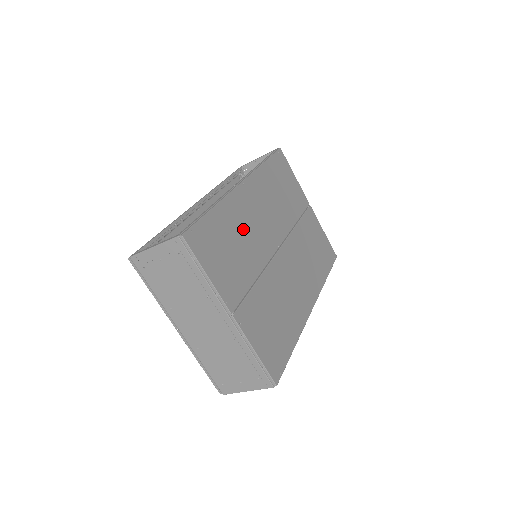
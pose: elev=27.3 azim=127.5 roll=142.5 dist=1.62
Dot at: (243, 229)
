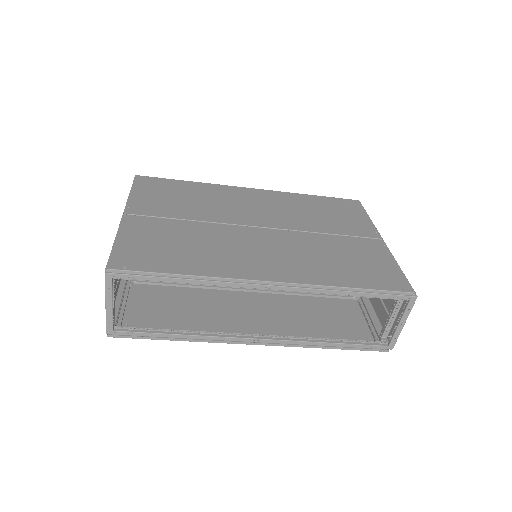
Dot at: (215, 200)
